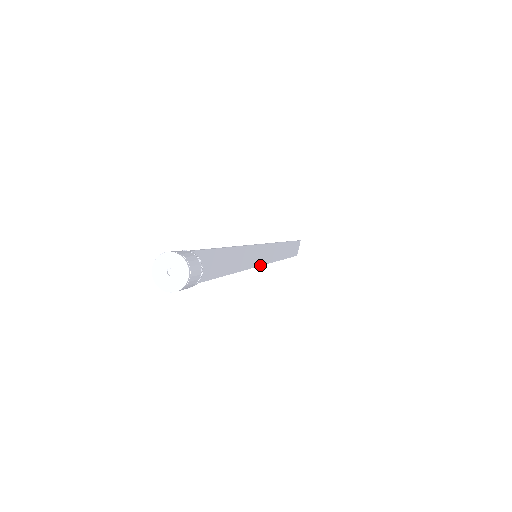
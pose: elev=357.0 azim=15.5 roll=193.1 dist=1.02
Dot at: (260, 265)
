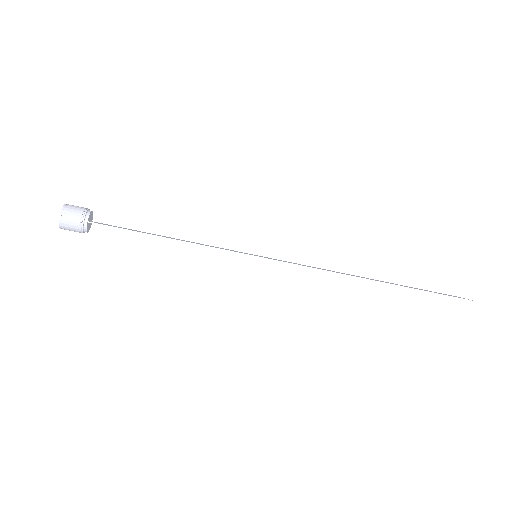
Dot at: occluded
